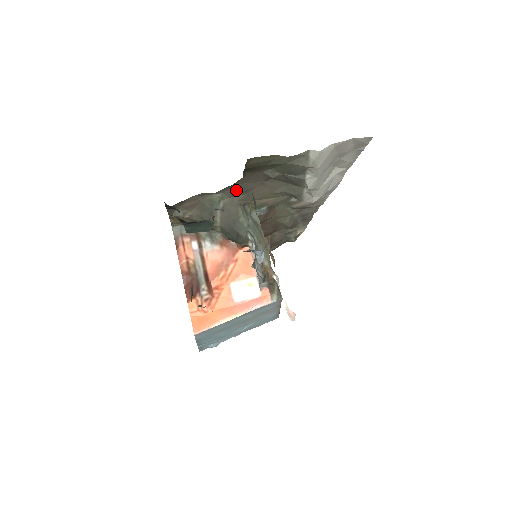
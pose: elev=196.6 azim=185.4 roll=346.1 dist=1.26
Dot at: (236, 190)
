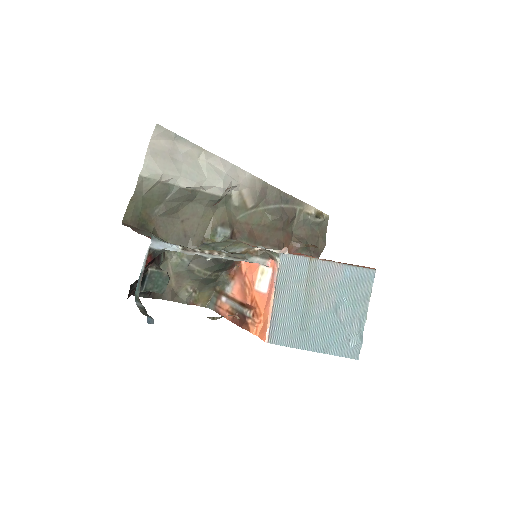
Dot at: (177, 243)
